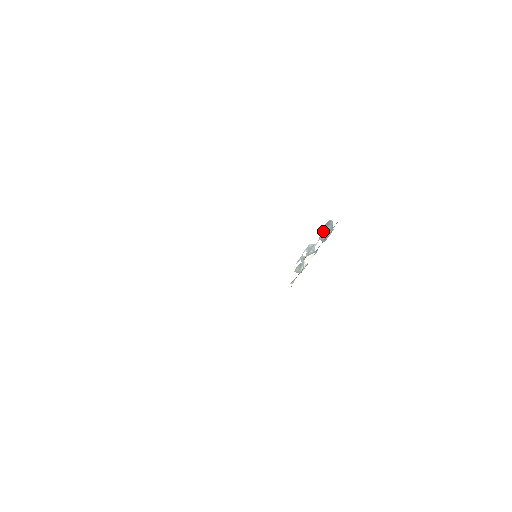
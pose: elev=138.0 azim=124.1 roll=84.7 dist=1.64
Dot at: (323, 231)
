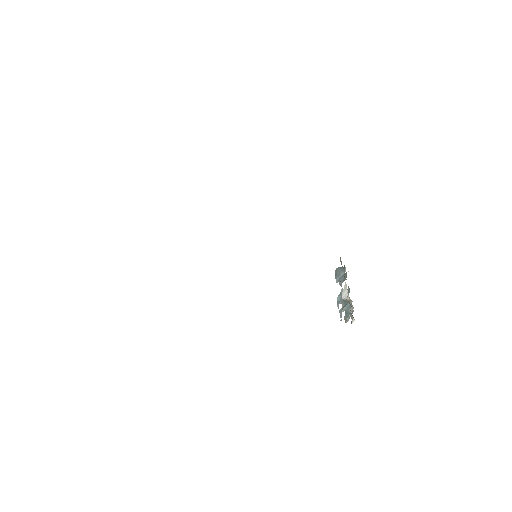
Dot at: (337, 279)
